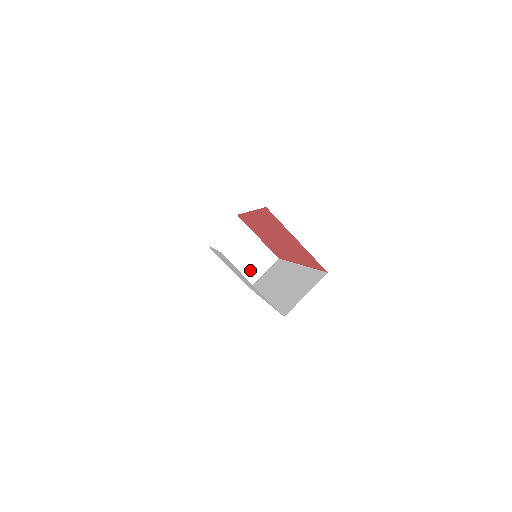
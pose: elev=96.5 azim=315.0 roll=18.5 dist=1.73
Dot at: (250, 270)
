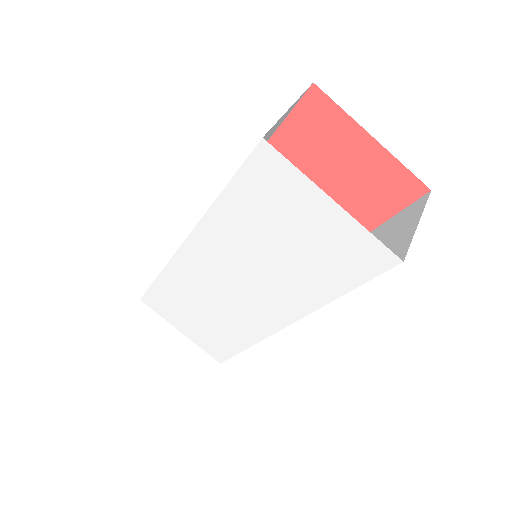
Dot at: occluded
